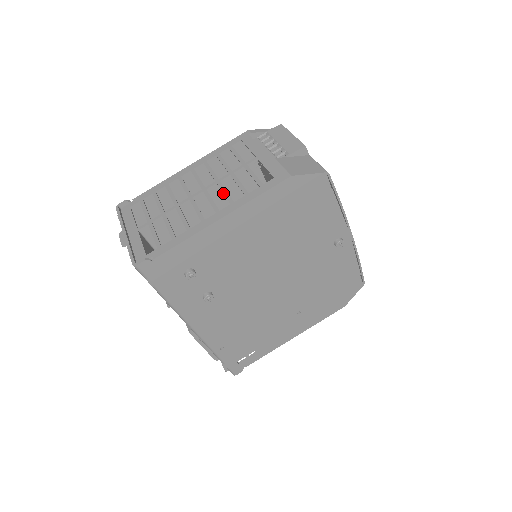
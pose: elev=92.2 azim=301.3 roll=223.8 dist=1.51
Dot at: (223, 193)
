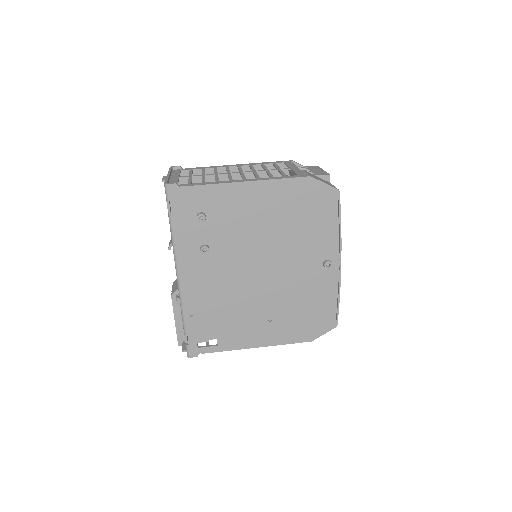
Dot at: (255, 174)
